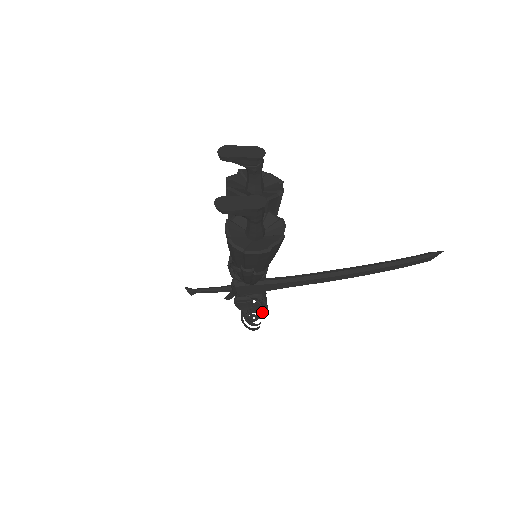
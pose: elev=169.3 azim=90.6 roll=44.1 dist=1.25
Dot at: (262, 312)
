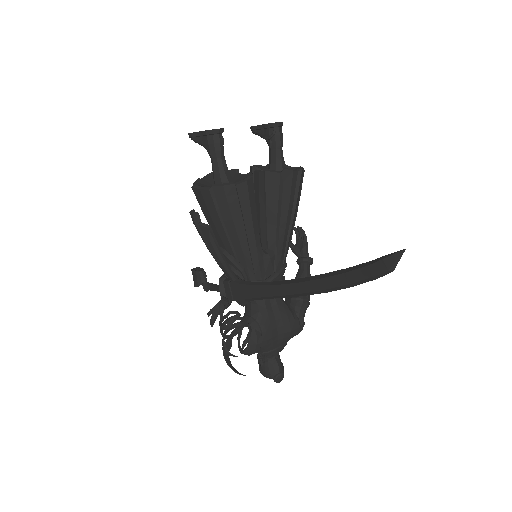
Dot at: (228, 324)
